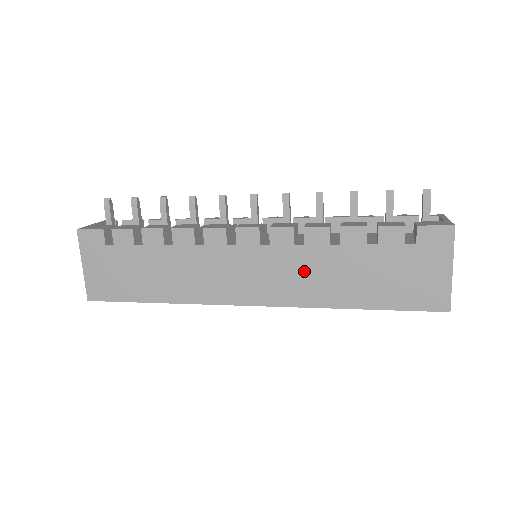
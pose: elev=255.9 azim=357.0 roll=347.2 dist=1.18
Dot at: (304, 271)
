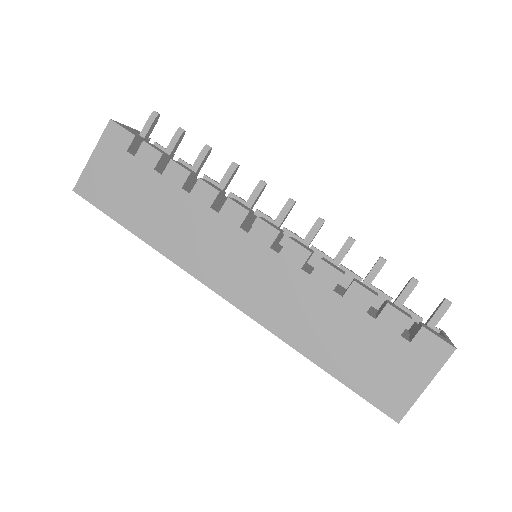
Dot at: (293, 298)
